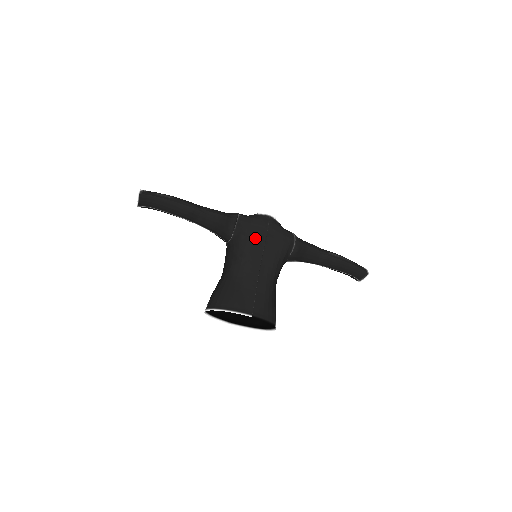
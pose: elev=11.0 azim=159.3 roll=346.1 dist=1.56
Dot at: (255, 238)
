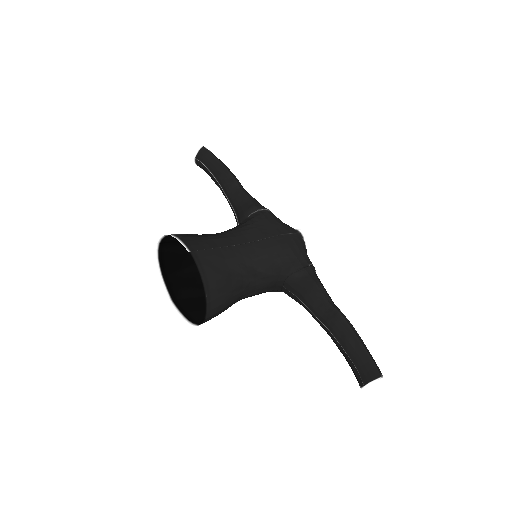
Dot at: (267, 227)
